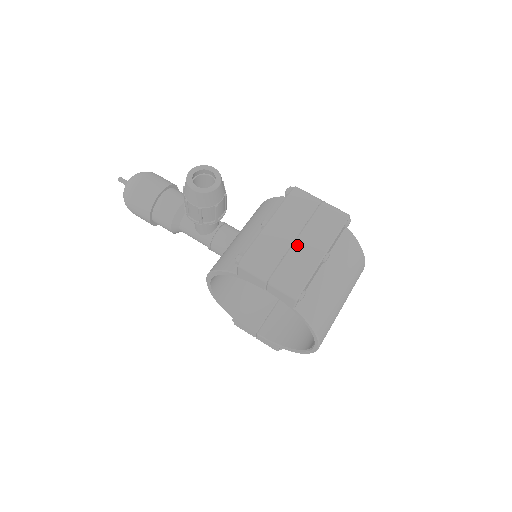
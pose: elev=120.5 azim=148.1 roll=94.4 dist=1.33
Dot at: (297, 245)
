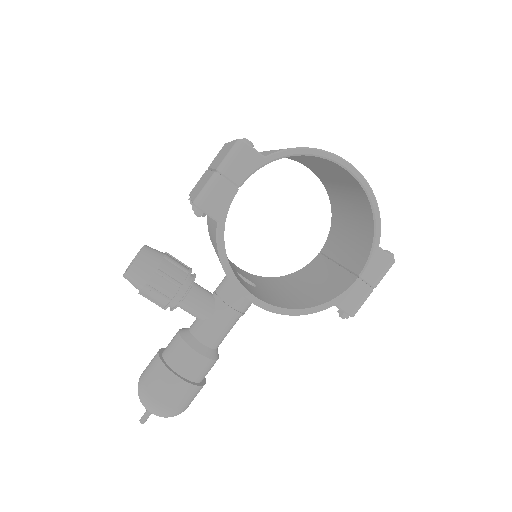
Dot at: (214, 165)
